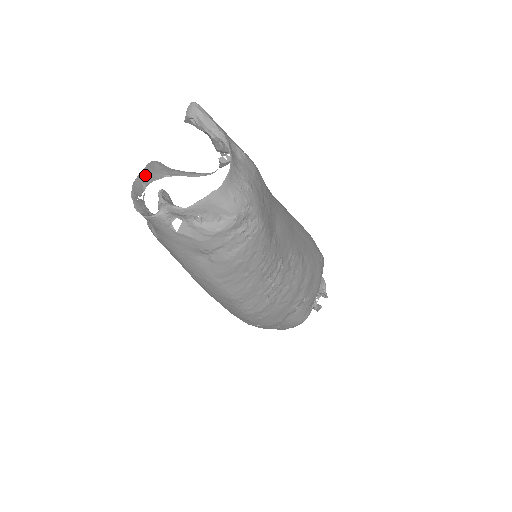
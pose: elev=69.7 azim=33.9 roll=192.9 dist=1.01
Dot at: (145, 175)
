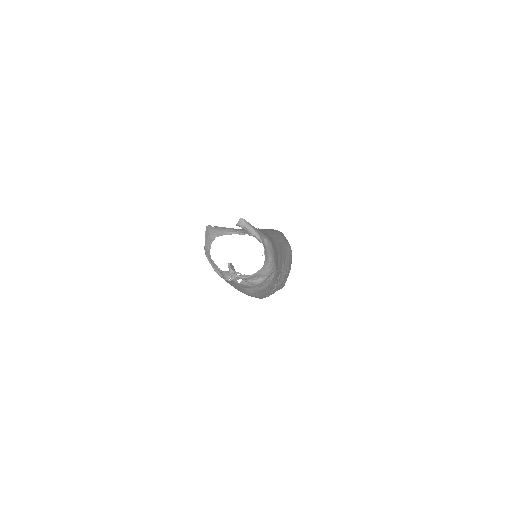
Dot at: (207, 240)
